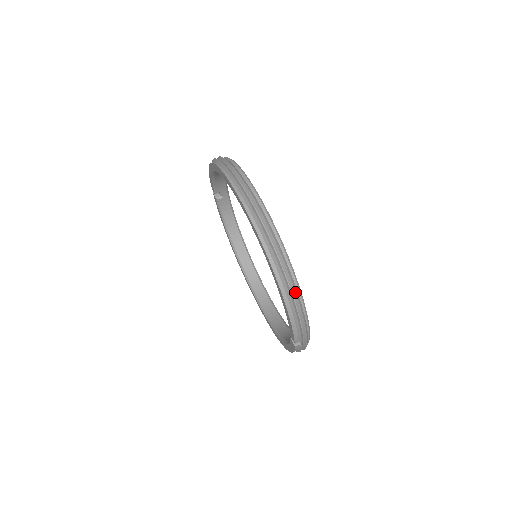
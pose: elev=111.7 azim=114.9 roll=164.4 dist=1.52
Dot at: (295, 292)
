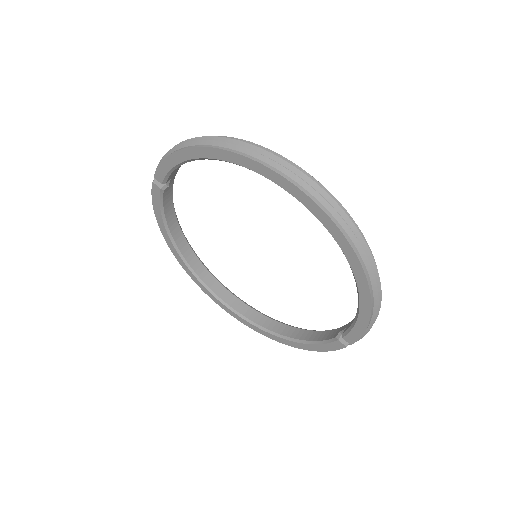
Dot at: (381, 295)
